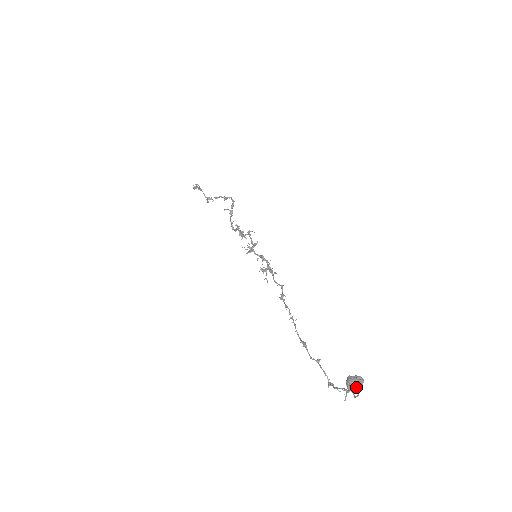
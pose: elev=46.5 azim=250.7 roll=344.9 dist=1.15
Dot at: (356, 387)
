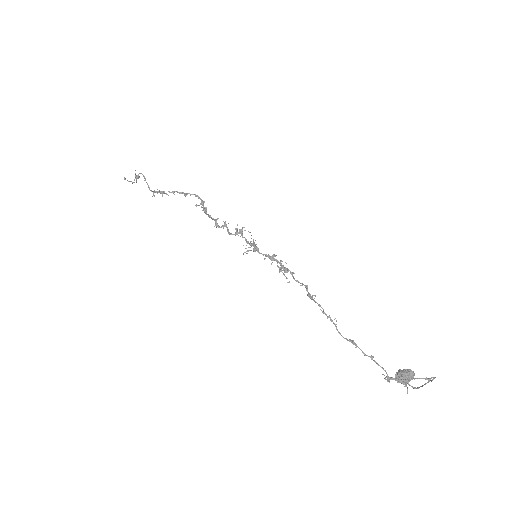
Dot at: occluded
